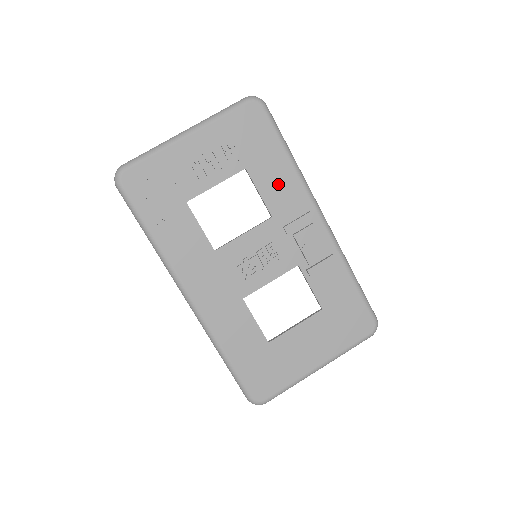
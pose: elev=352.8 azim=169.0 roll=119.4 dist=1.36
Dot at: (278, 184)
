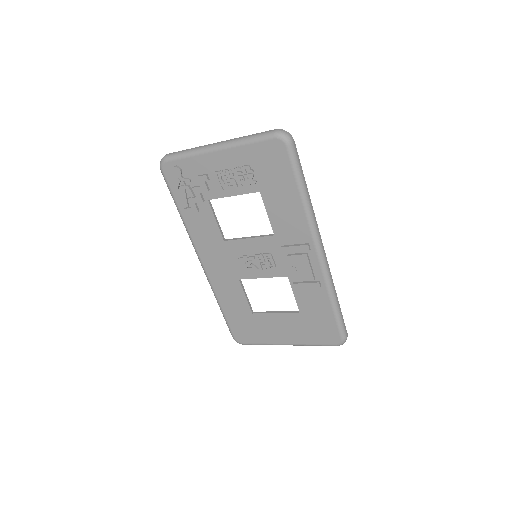
Dot at: (285, 213)
